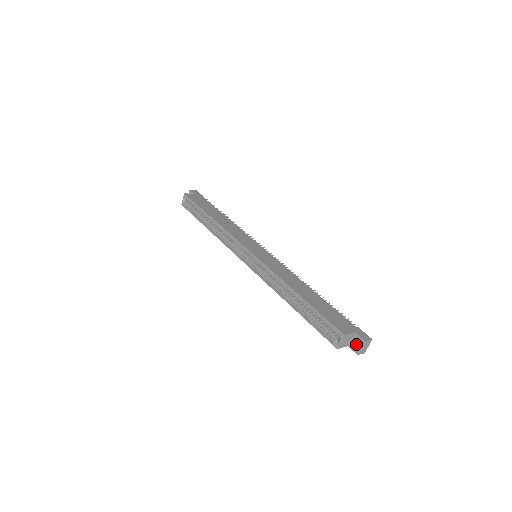
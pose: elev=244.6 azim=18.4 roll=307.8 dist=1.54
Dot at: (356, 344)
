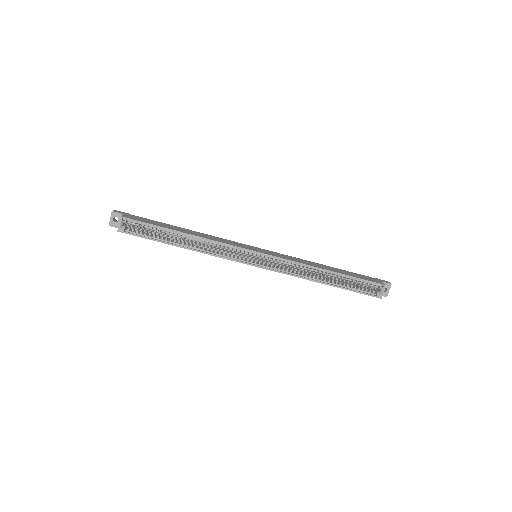
Dot at: occluded
